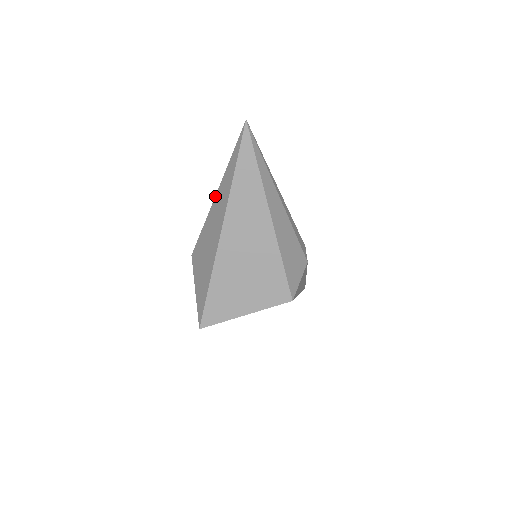
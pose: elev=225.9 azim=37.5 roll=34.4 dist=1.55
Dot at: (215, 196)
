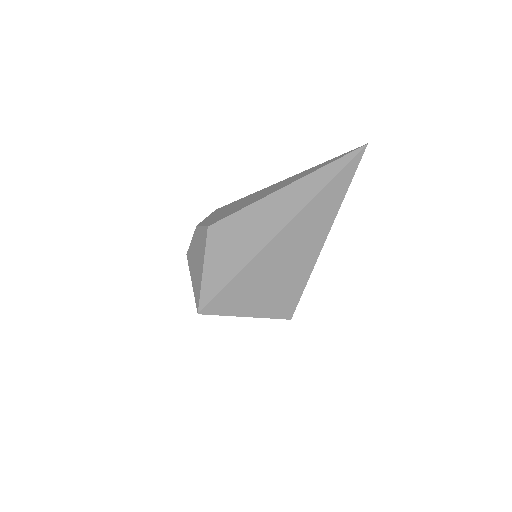
Dot at: (284, 187)
